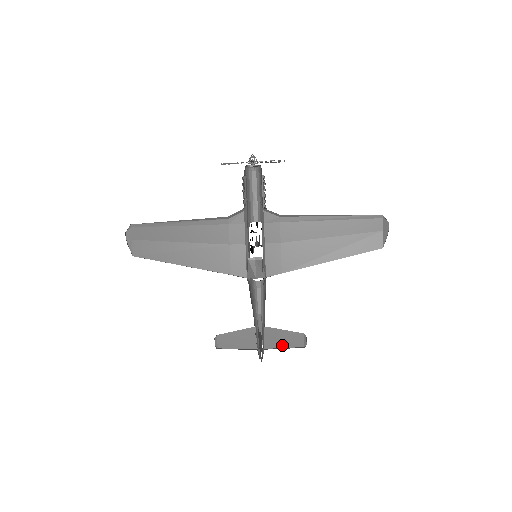
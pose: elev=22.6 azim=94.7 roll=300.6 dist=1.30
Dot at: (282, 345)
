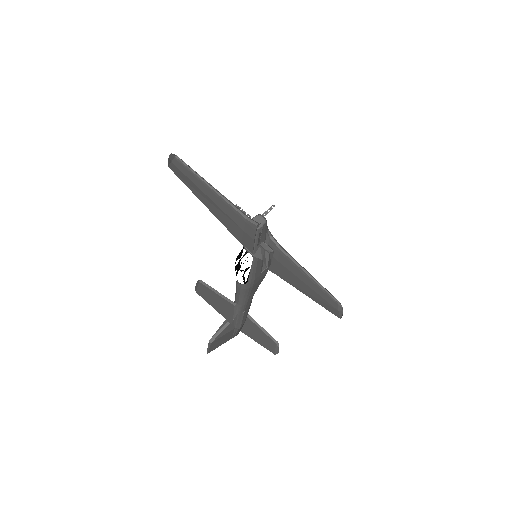
Dot at: (255, 339)
